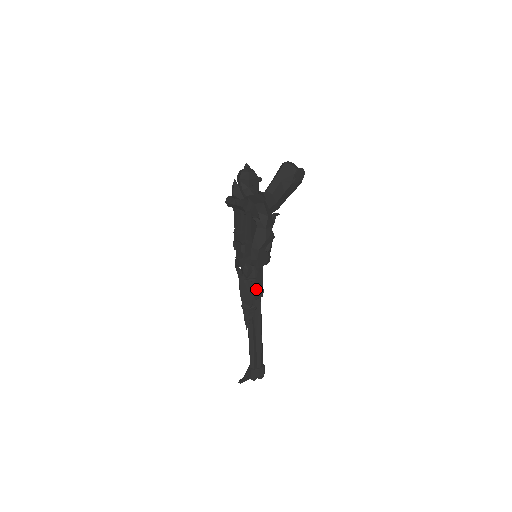
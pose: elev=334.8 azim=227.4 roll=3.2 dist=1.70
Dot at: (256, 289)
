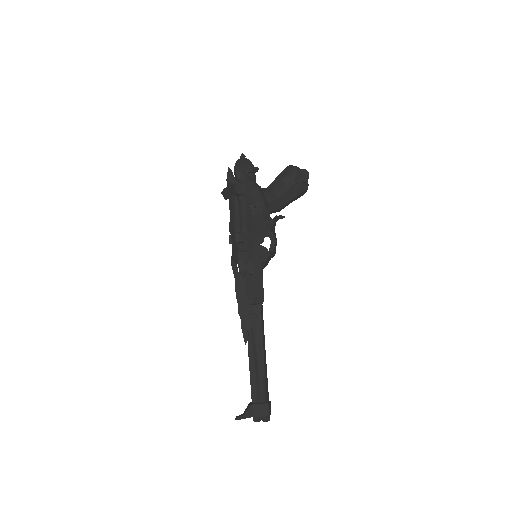
Dot at: (254, 289)
